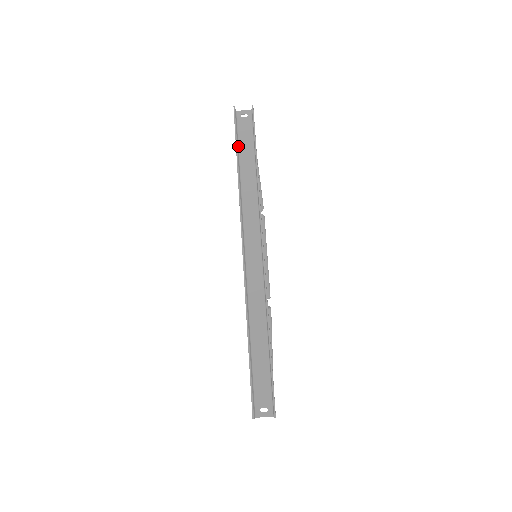
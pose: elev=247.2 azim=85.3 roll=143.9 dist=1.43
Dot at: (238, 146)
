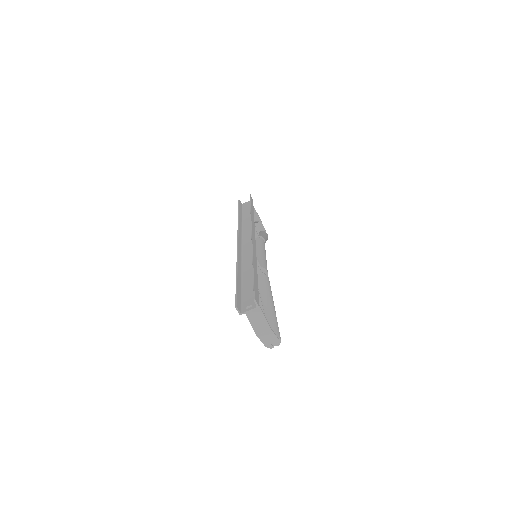
Dot at: (242, 213)
